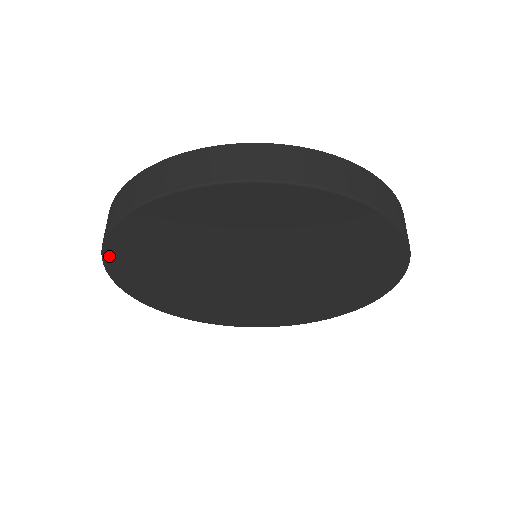
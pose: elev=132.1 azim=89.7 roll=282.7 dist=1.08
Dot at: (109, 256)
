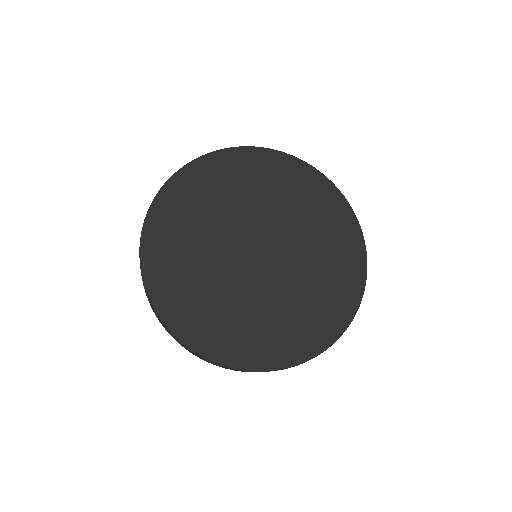
Dot at: (146, 239)
